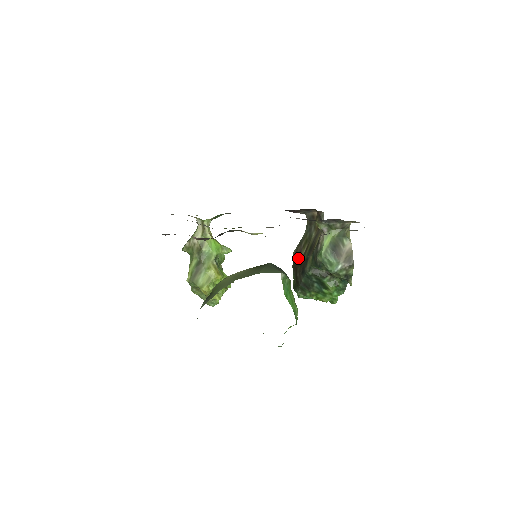
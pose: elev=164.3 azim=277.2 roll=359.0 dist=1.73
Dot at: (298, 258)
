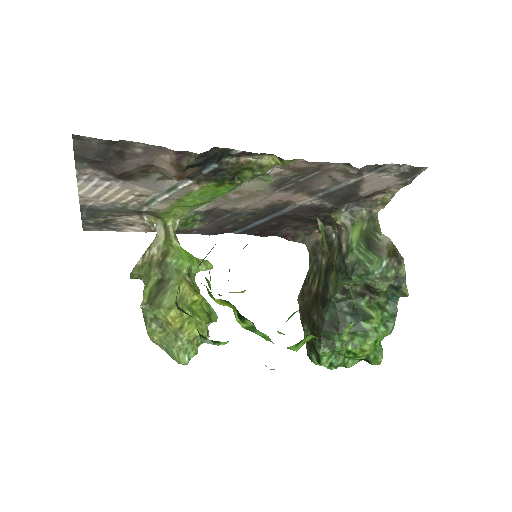
Dot at: (308, 298)
